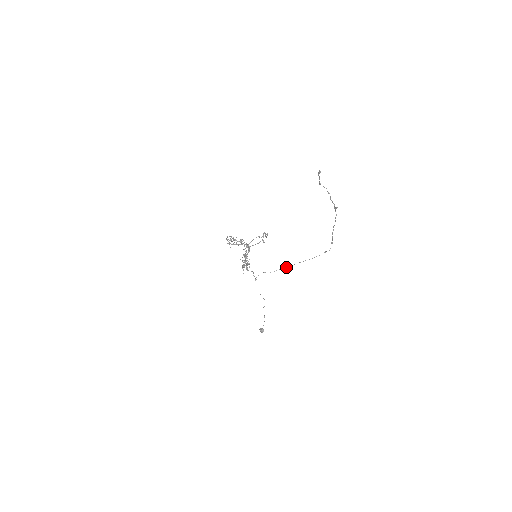
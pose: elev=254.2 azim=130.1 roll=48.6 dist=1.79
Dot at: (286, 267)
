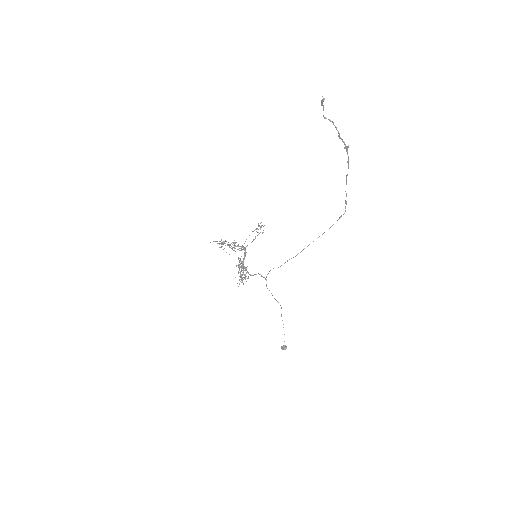
Dot at: occluded
